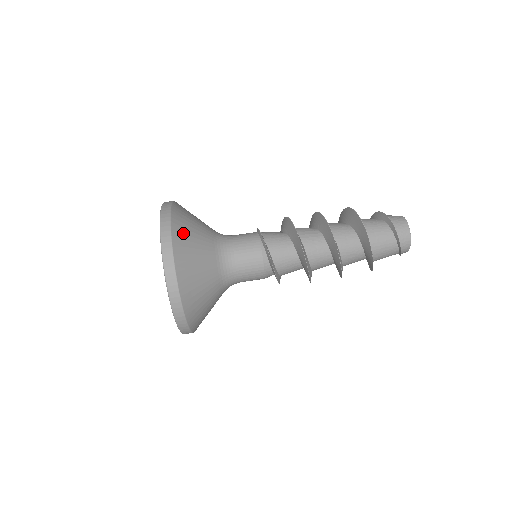
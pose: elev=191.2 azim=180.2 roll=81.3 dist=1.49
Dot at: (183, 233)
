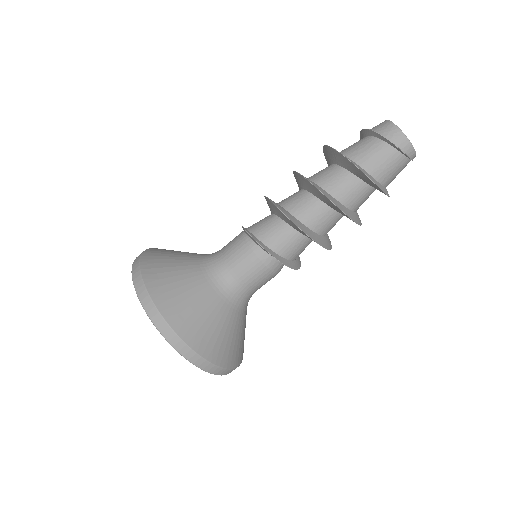
Dot at: (156, 256)
